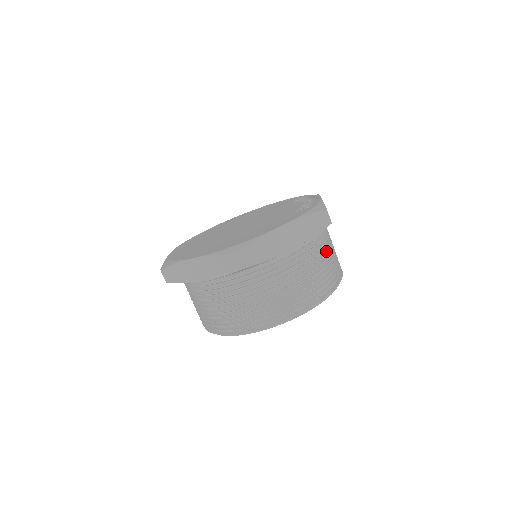
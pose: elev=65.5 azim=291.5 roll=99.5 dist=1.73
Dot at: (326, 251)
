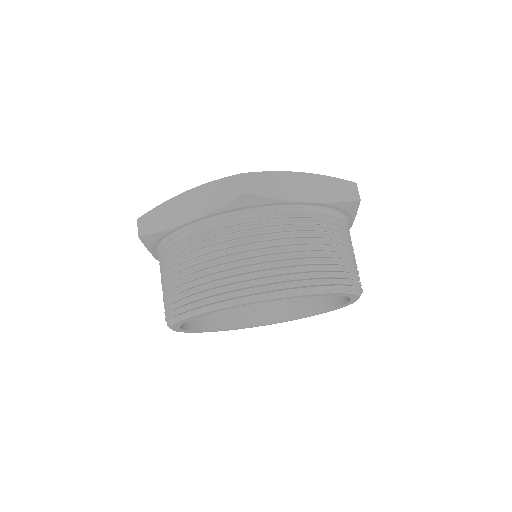
Dot at: (348, 243)
